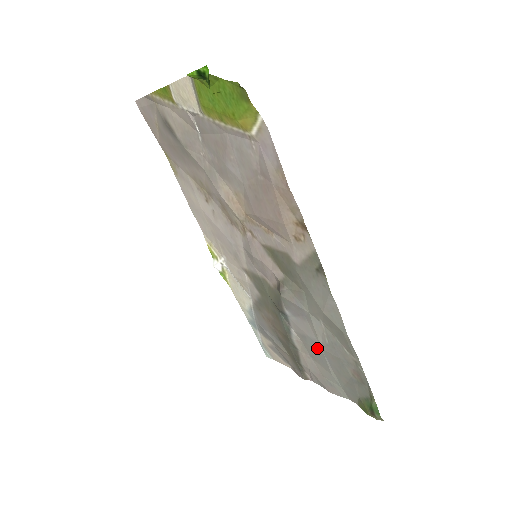
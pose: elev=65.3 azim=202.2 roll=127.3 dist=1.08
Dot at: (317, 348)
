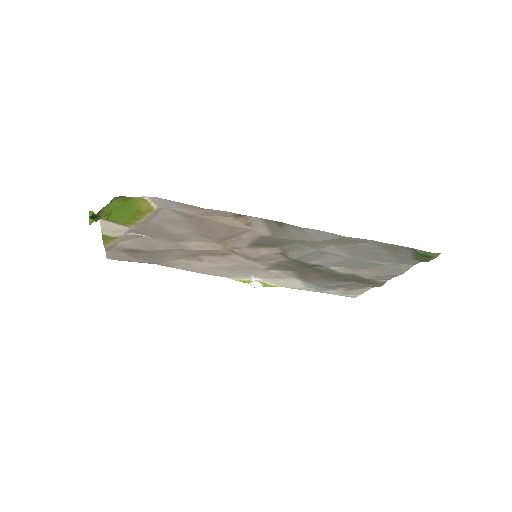
Dot at: (353, 261)
